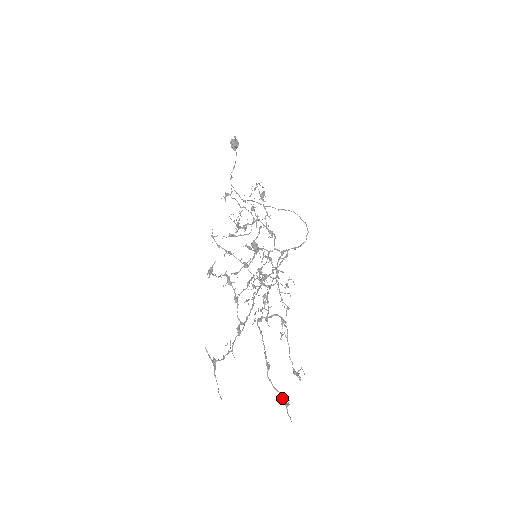
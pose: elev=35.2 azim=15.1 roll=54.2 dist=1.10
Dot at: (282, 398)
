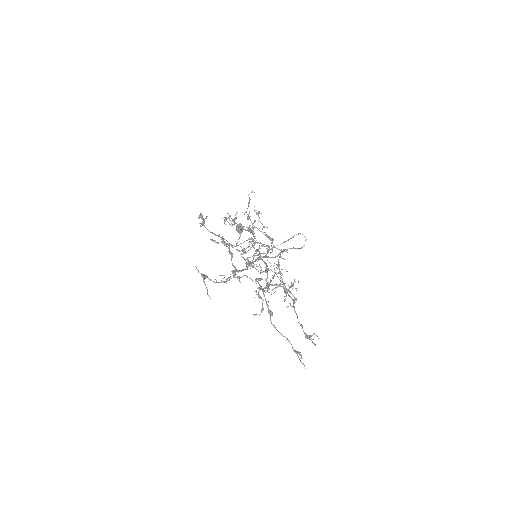
Dot at: (291, 344)
